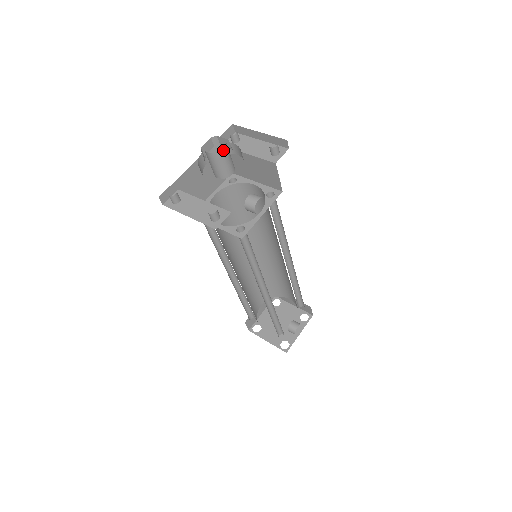
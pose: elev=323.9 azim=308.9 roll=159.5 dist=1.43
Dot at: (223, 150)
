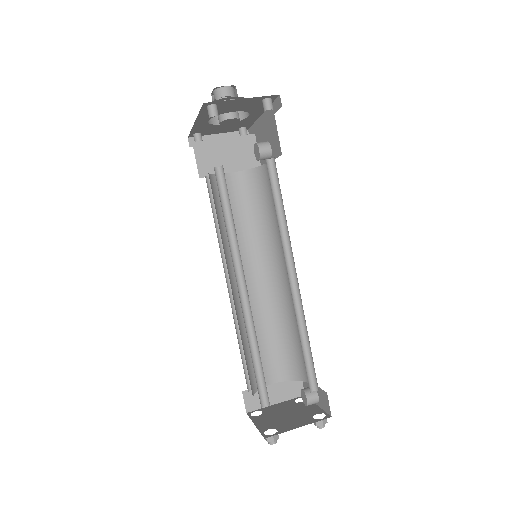
Dot at: (234, 90)
